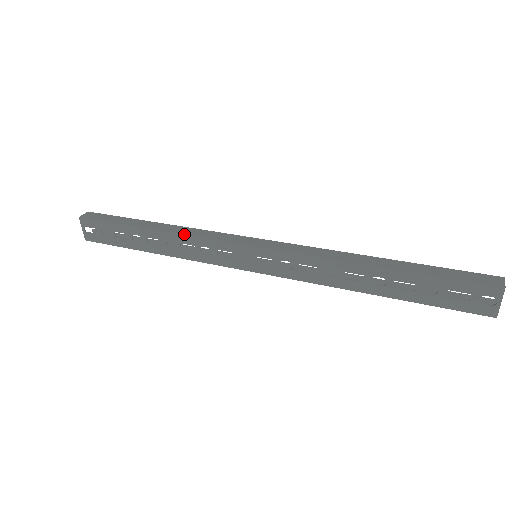
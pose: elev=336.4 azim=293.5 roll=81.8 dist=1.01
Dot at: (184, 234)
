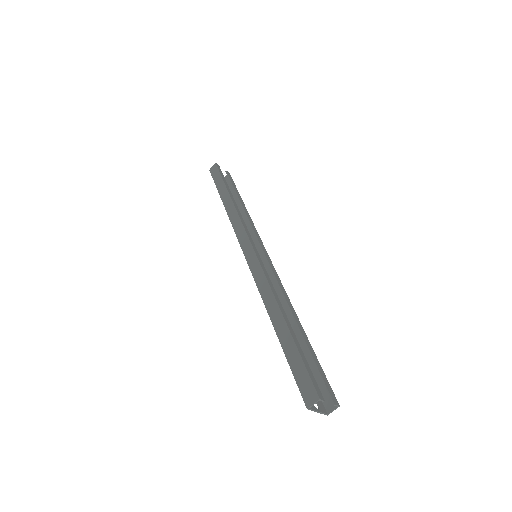
Dot at: (229, 219)
